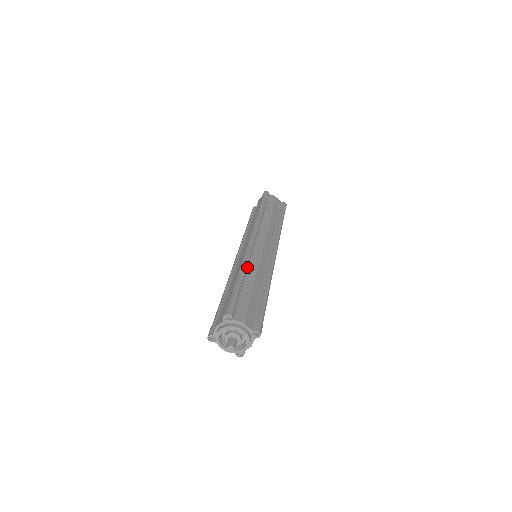
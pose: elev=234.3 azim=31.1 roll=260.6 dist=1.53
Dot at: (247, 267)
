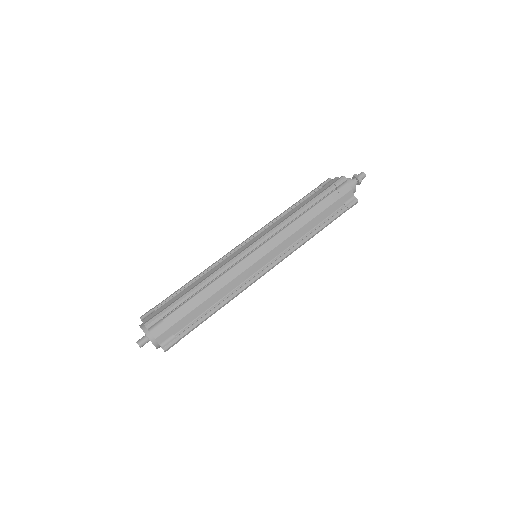
Dot at: (215, 279)
